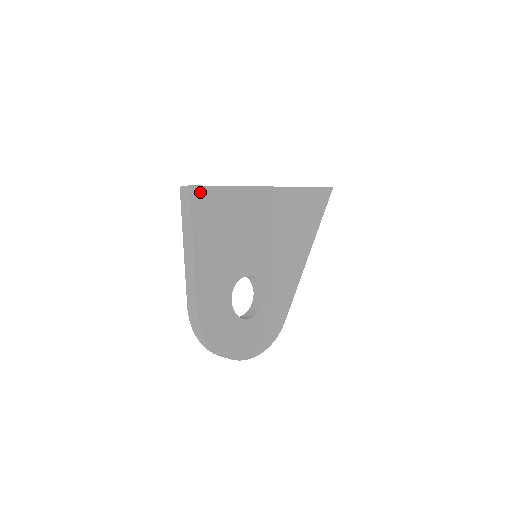
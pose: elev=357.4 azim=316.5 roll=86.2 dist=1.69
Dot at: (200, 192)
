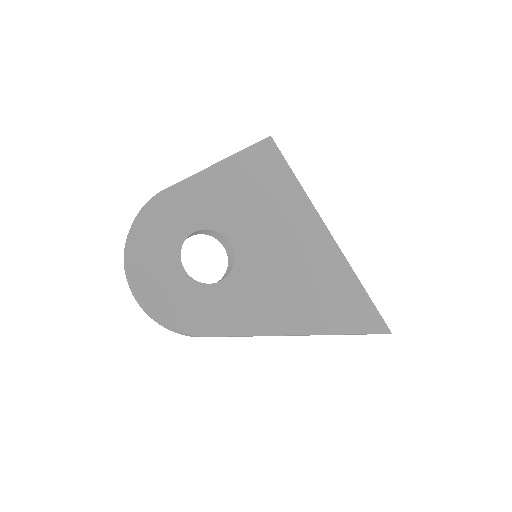
Dot at: (272, 149)
